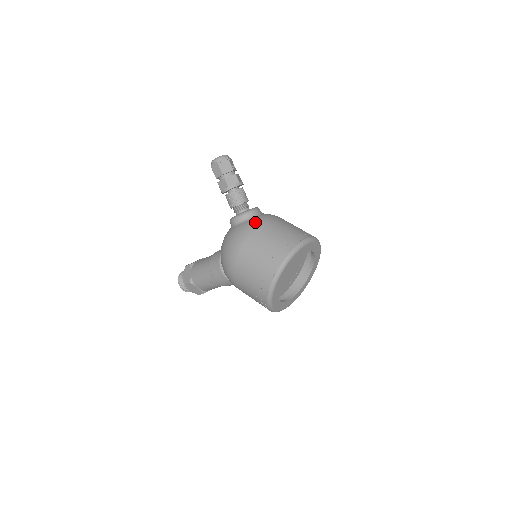
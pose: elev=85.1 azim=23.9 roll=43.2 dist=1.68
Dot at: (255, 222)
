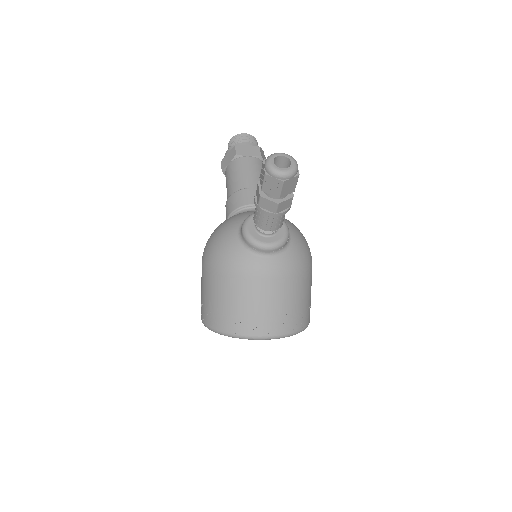
Dot at: (248, 266)
